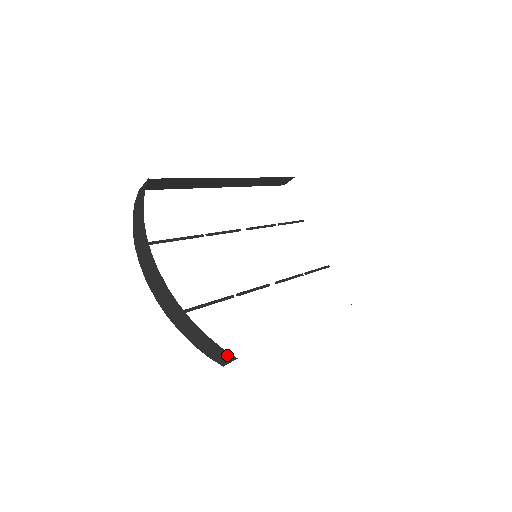
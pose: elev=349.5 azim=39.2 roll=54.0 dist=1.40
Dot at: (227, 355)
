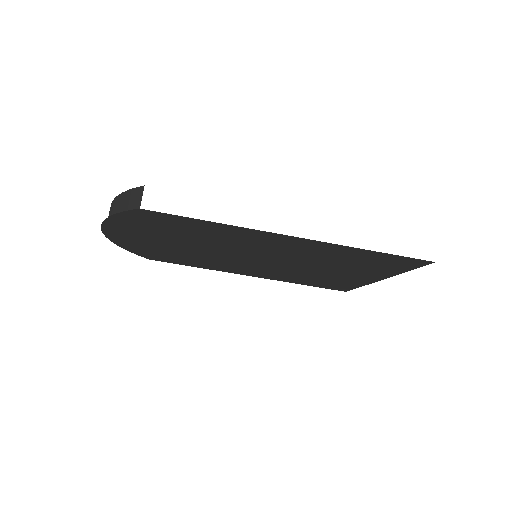
Dot at: (137, 192)
